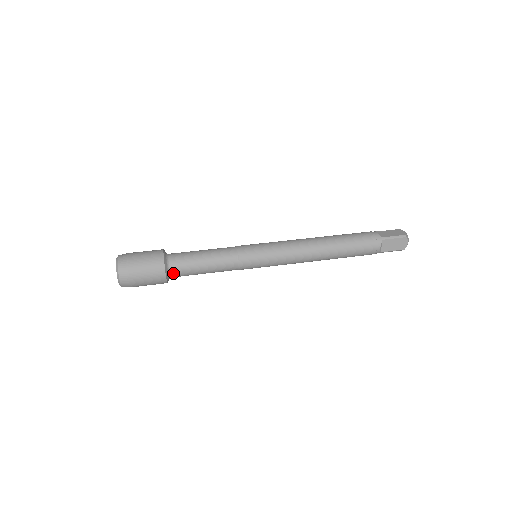
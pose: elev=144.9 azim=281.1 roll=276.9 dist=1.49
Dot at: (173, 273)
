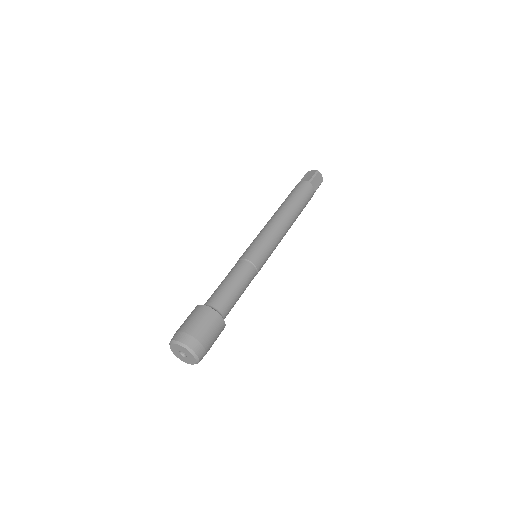
Dot at: (224, 315)
